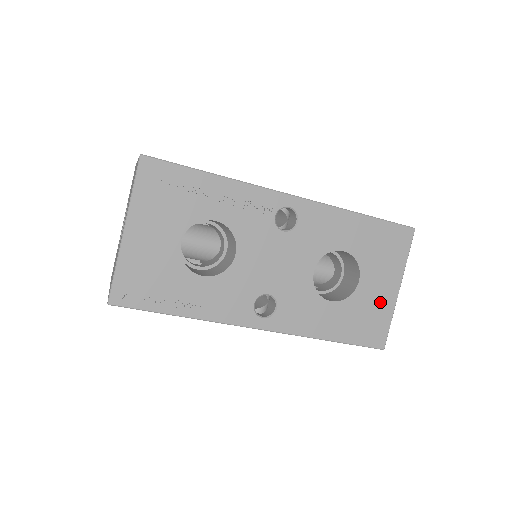
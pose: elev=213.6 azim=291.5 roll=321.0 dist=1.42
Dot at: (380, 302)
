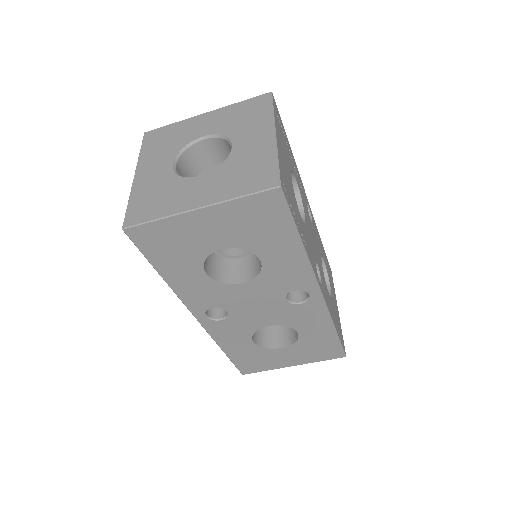
Dot at: (337, 314)
